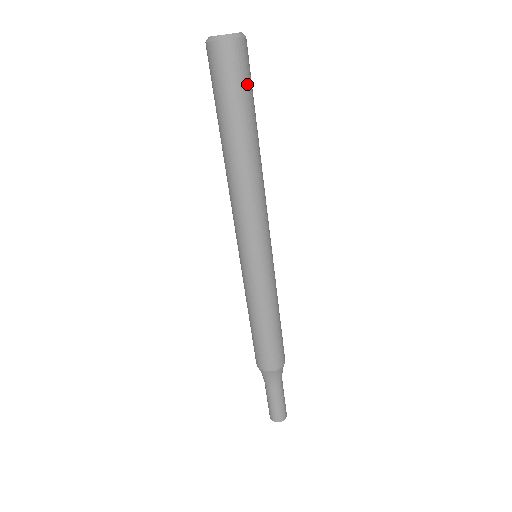
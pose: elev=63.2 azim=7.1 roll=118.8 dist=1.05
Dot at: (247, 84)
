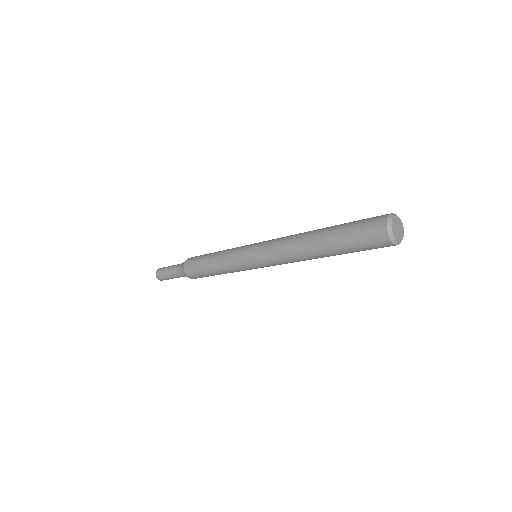
Dot at: occluded
